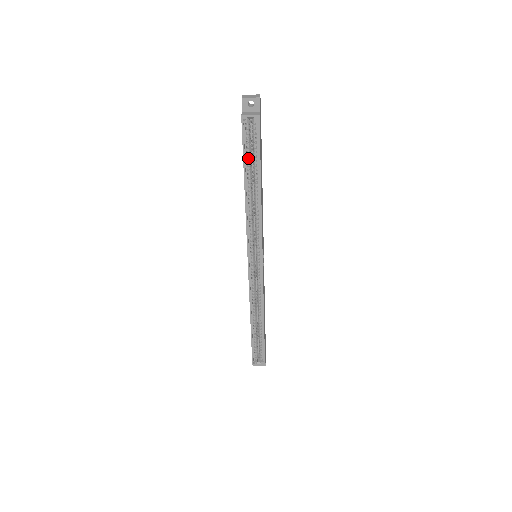
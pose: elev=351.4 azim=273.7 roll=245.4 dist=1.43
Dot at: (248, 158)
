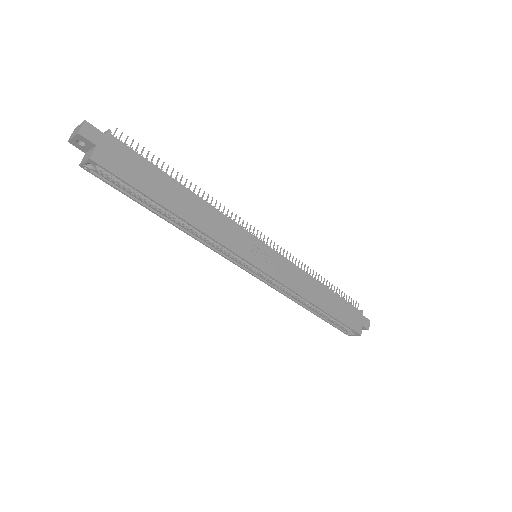
Dot at: (135, 195)
